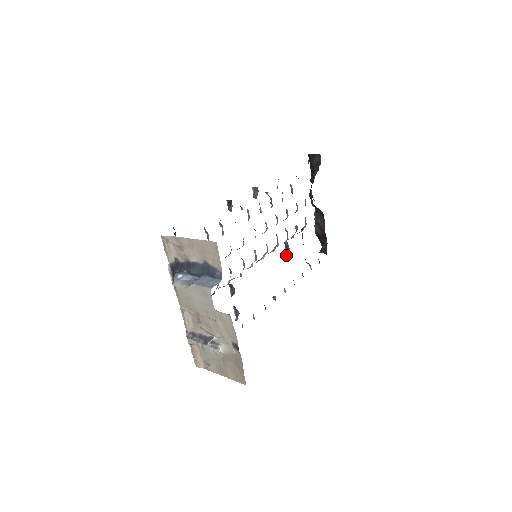
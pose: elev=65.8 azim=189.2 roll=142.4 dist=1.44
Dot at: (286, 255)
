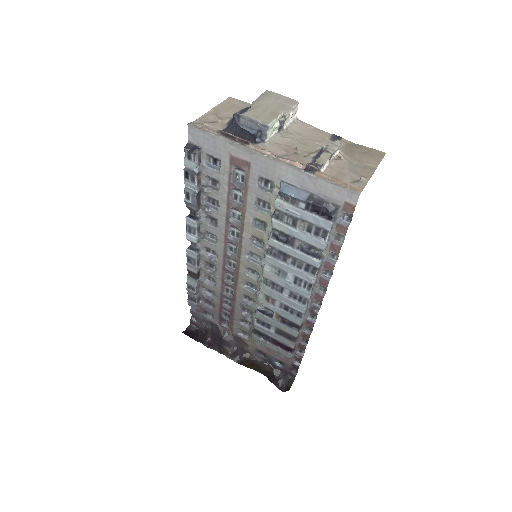
Dot at: (271, 316)
